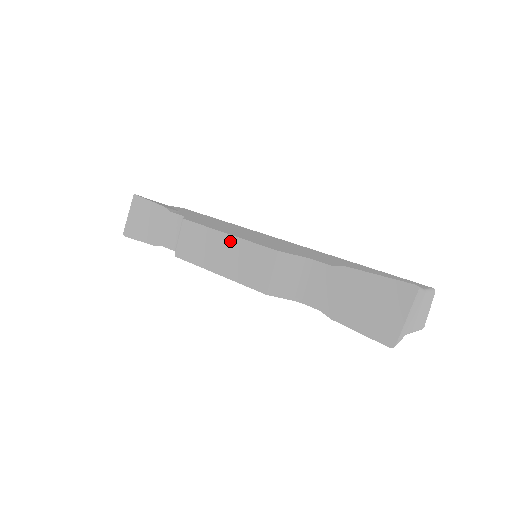
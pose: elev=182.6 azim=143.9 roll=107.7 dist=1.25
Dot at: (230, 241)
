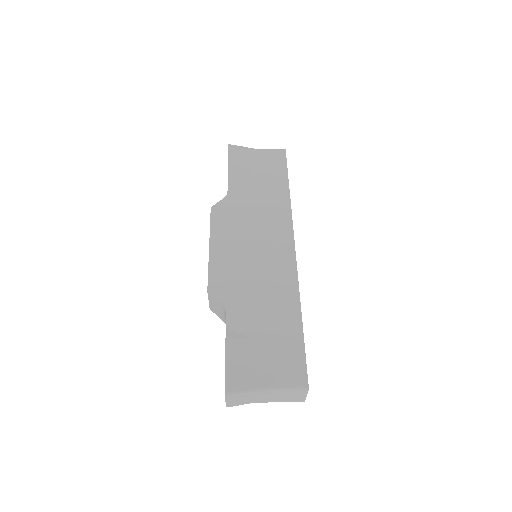
Dot at: occluded
